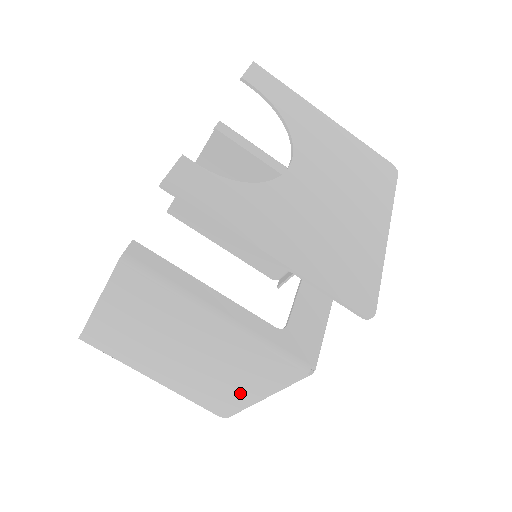
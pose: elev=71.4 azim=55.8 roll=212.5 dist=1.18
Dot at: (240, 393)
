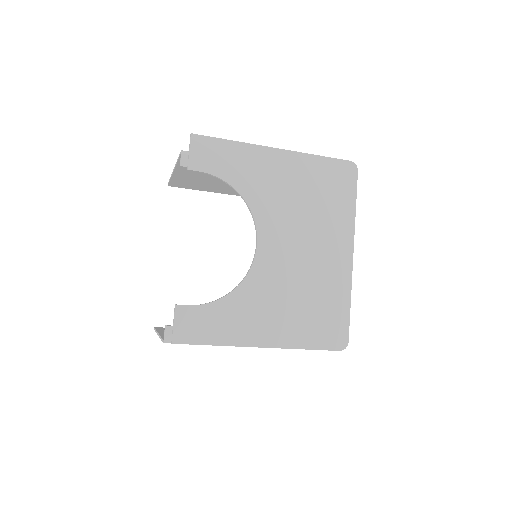
Dot at: occluded
